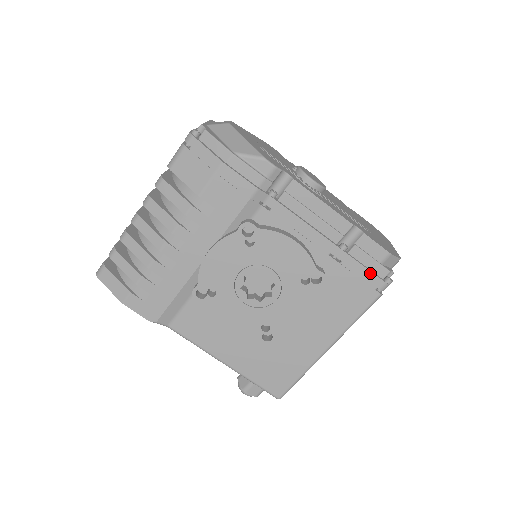
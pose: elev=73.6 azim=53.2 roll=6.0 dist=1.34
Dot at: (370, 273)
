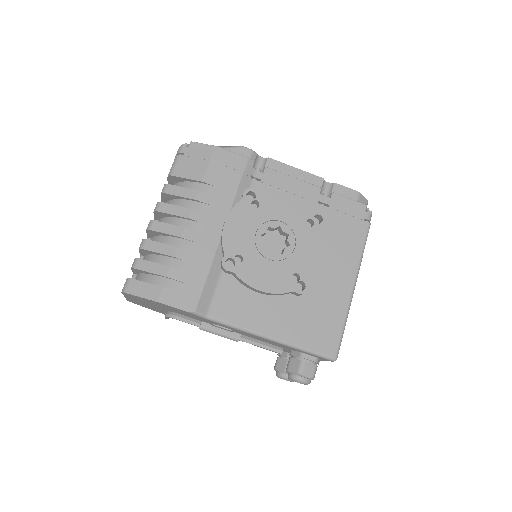
Dot at: (354, 208)
